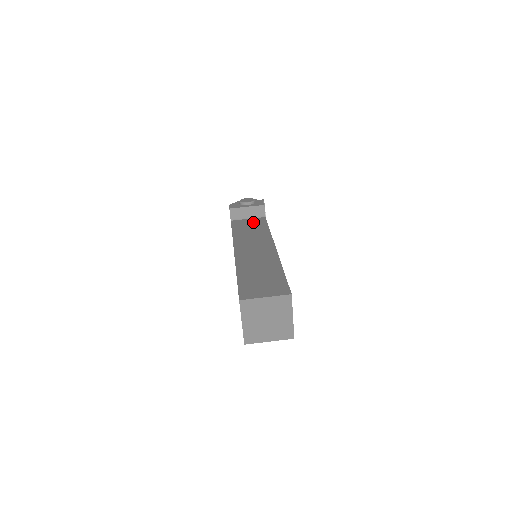
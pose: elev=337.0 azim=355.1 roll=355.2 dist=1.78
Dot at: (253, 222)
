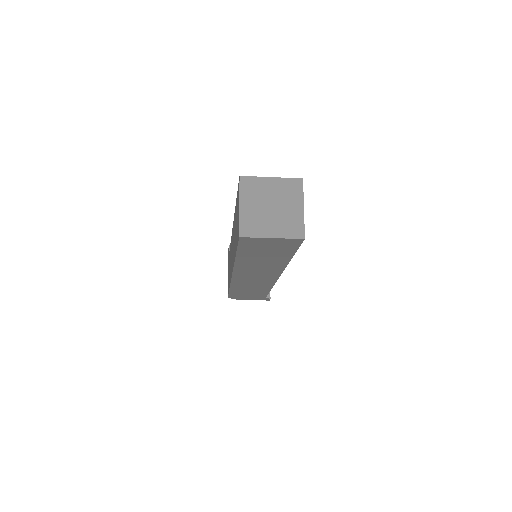
Dot at: occluded
